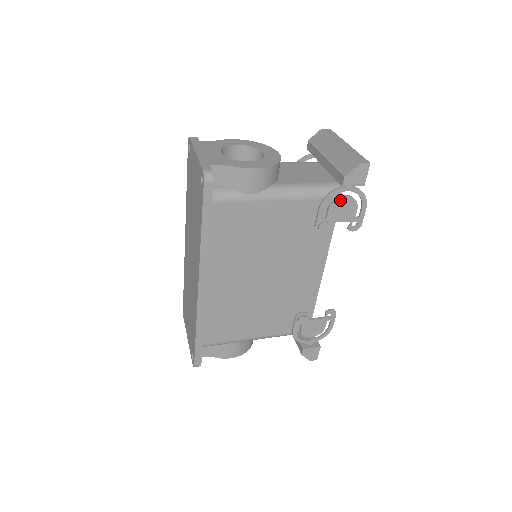
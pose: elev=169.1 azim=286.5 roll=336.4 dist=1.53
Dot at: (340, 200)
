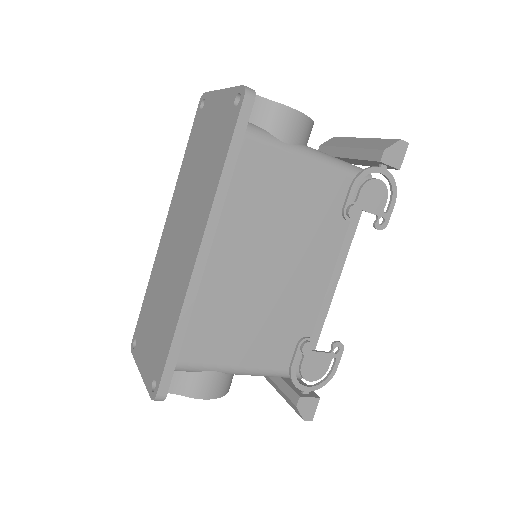
Dot at: (373, 183)
